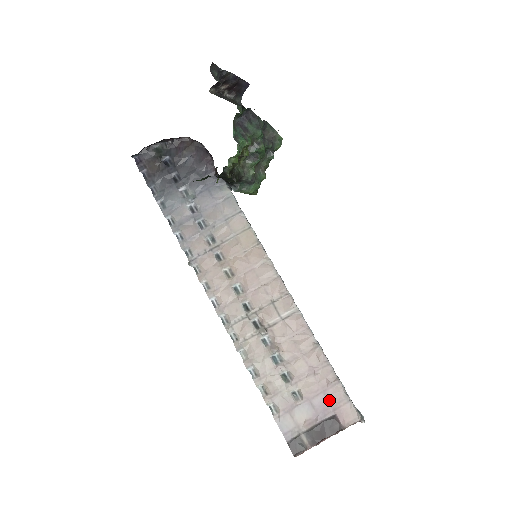
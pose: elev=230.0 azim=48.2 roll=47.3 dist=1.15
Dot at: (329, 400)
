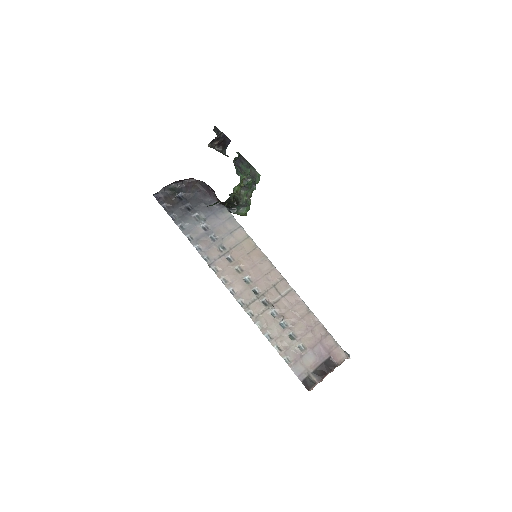
Dot at: (324, 347)
